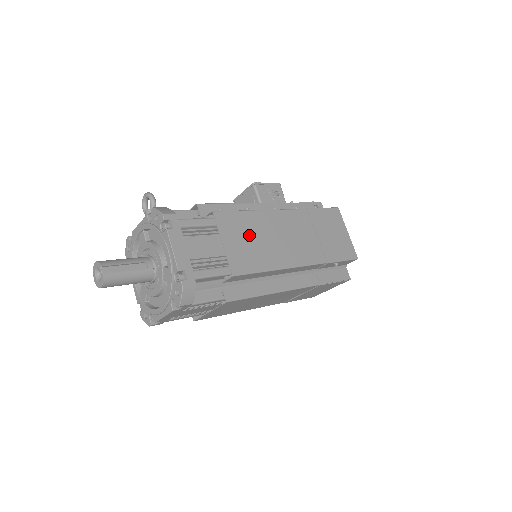
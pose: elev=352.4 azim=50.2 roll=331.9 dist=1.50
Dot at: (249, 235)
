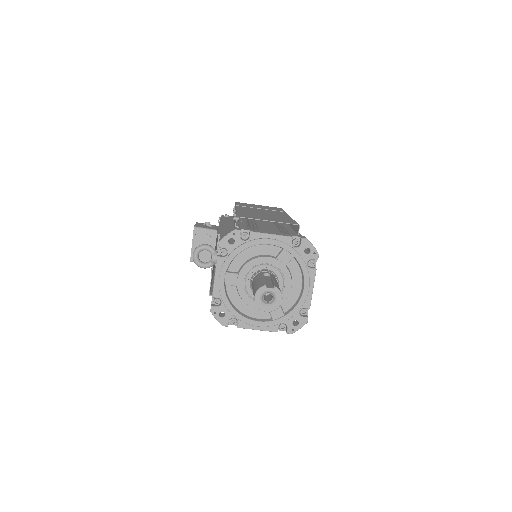
Dot at: (261, 216)
